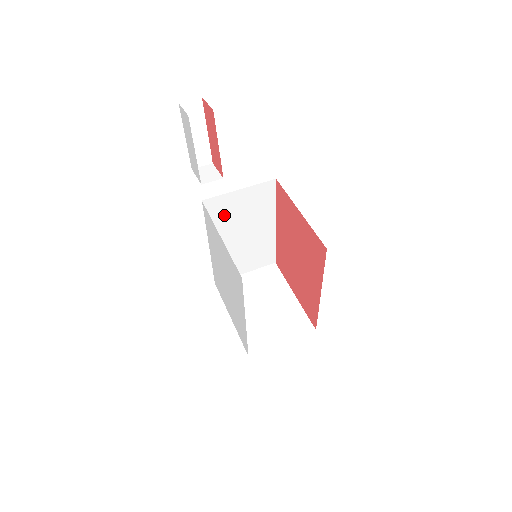
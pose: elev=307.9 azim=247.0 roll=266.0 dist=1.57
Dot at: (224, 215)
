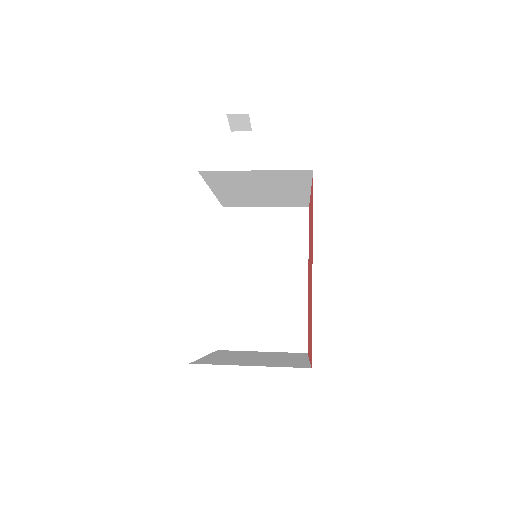
Dot at: (244, 237)
